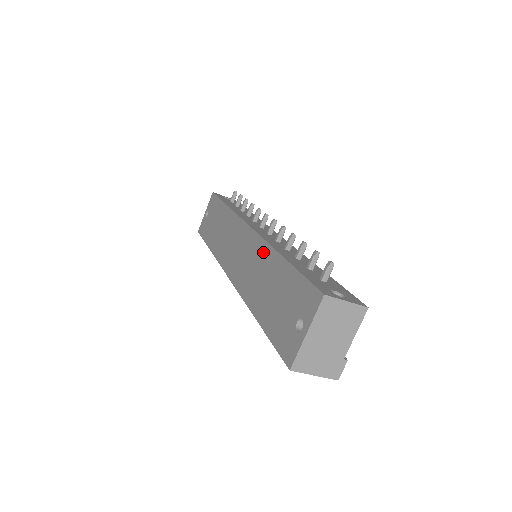
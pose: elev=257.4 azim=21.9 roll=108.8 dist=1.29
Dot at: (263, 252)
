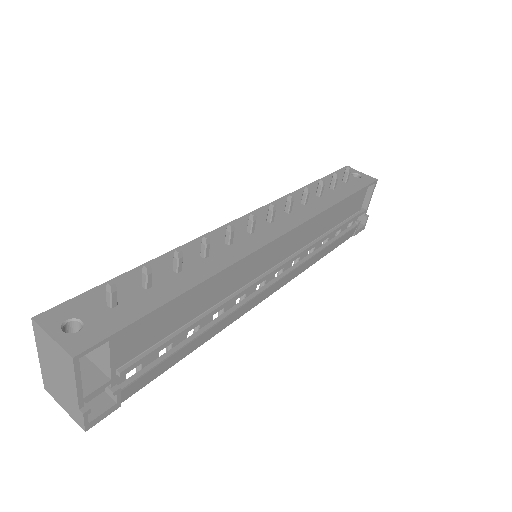
Dot at: occluded
